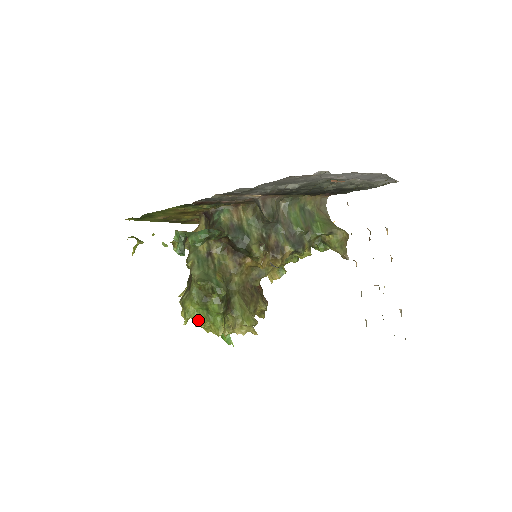
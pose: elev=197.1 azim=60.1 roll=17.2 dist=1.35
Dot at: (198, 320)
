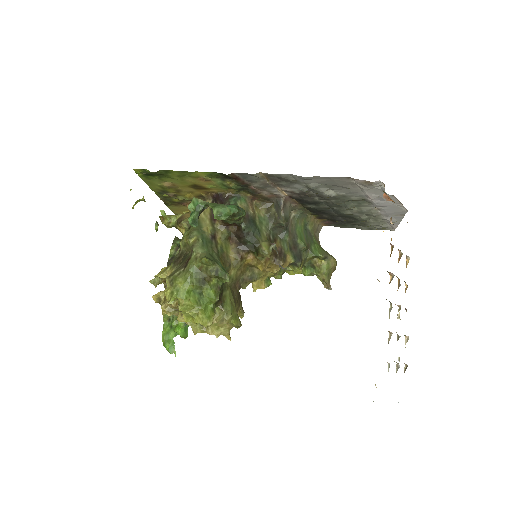
Dot at: (186, 303)
